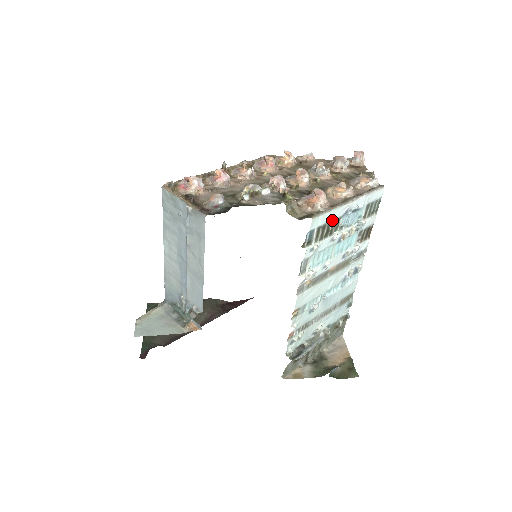
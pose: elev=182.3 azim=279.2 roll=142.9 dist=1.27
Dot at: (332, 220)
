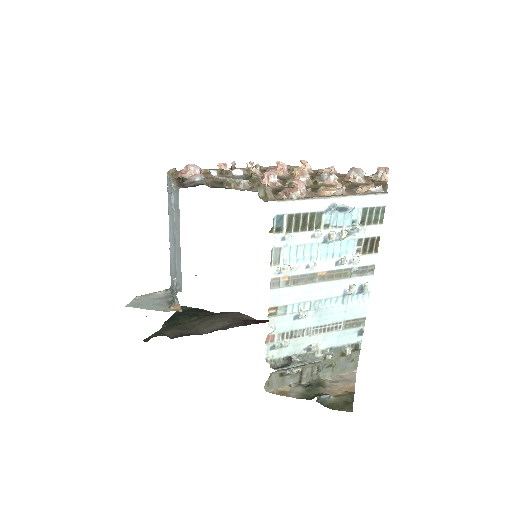
Dot at: (309, 212)
